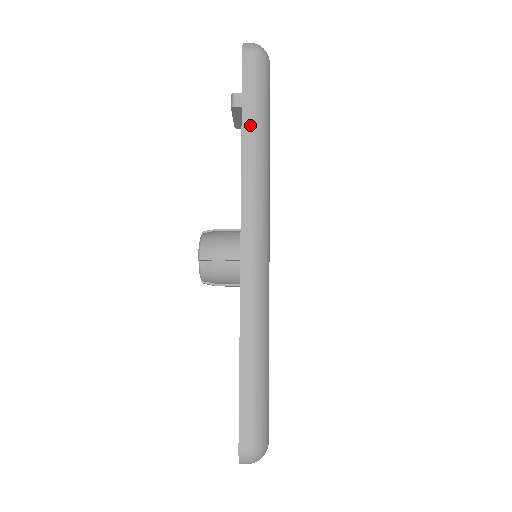
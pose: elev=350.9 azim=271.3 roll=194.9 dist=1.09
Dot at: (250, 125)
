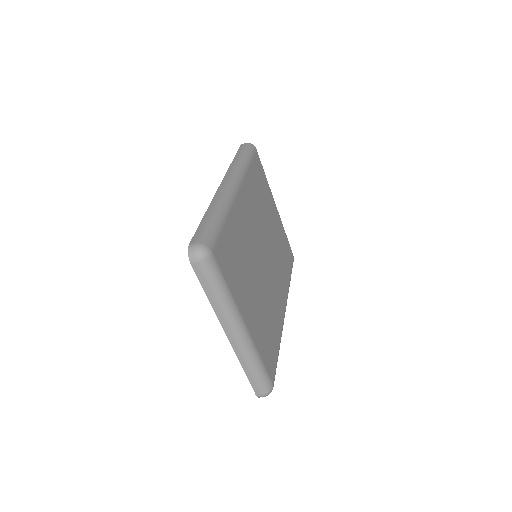
Dot at: (238, 157)
